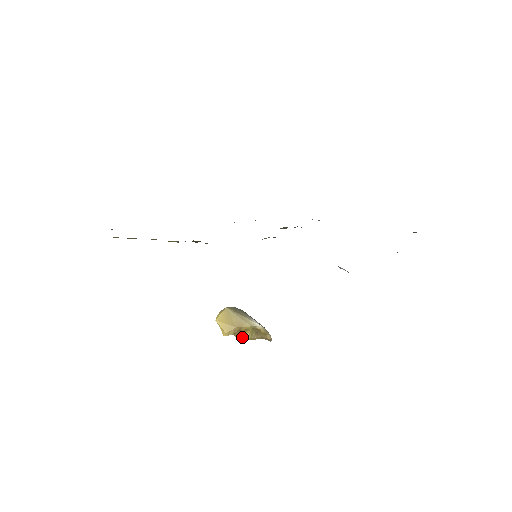
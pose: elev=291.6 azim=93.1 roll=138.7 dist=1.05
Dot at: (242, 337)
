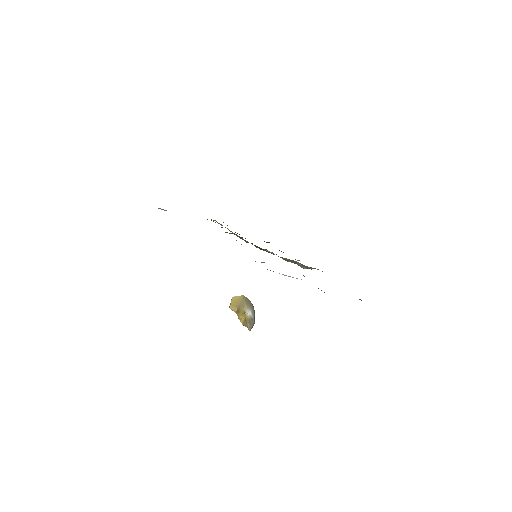
Dot at: (240, 320)
